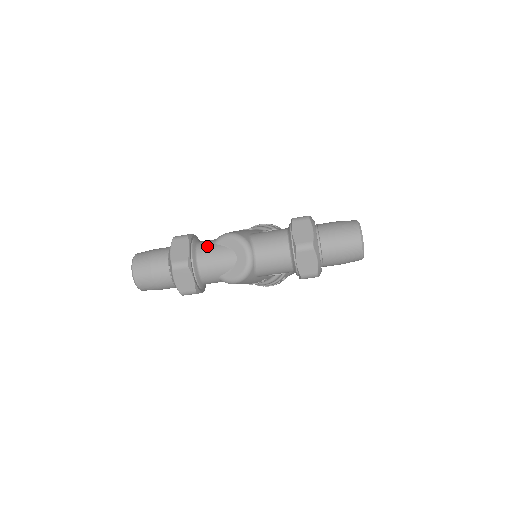
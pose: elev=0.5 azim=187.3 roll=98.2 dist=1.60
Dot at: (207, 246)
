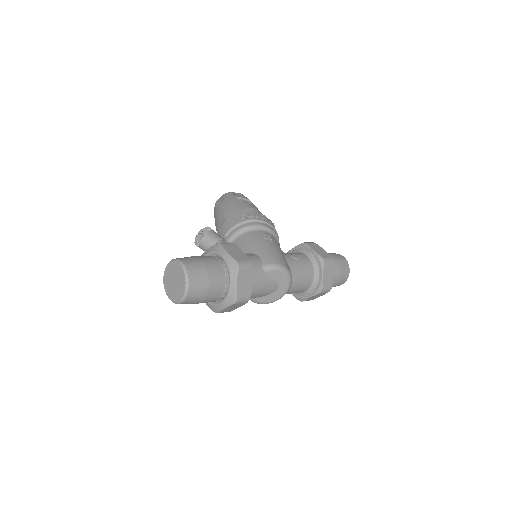
Dot at: (259, 274)
